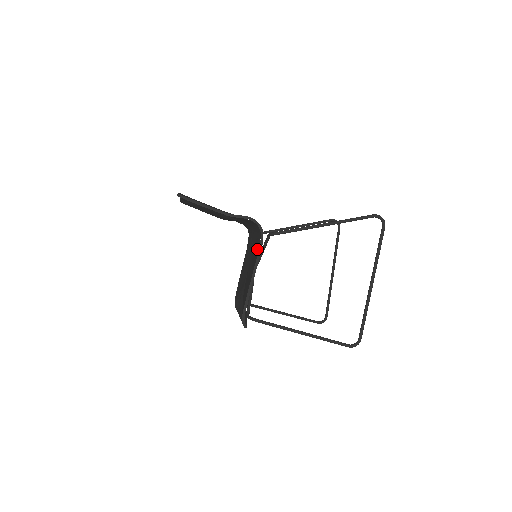
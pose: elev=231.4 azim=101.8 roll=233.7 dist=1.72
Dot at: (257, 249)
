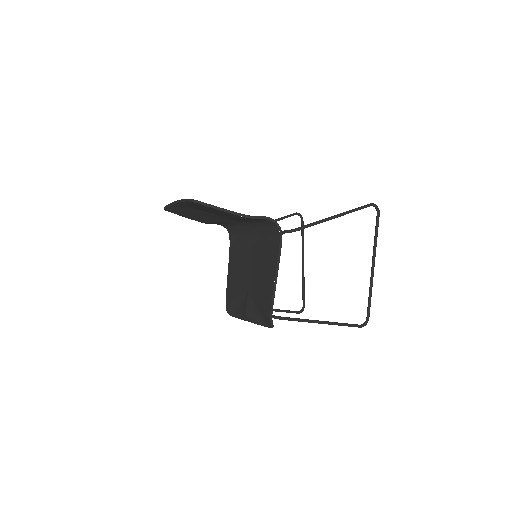
Dot at: (273, 248)
